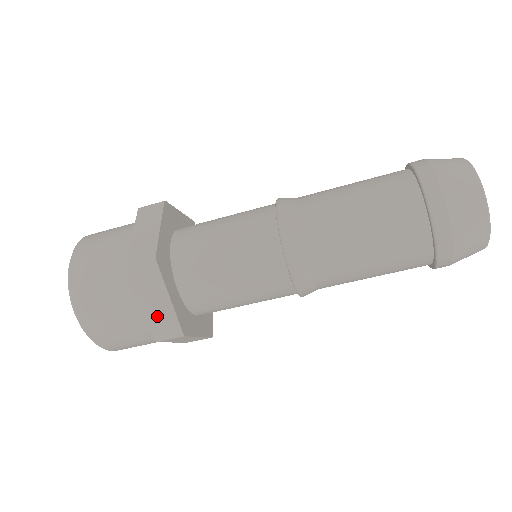
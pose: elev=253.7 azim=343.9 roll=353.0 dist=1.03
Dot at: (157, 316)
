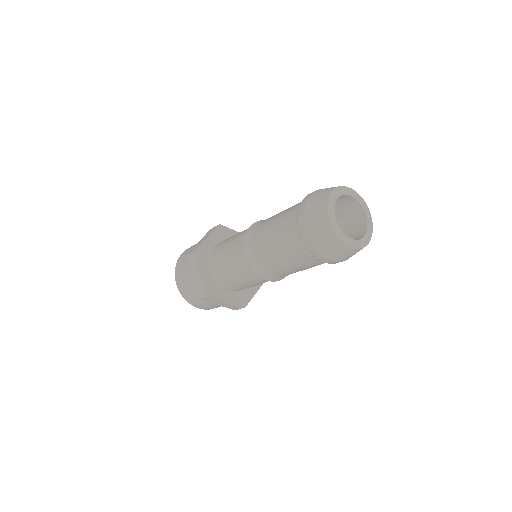
Dot at: (227, 306)
